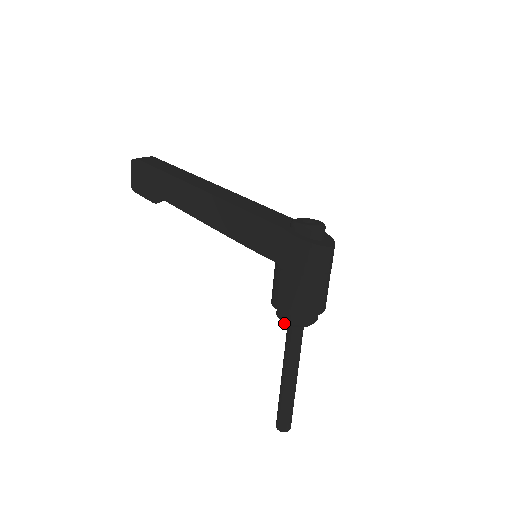
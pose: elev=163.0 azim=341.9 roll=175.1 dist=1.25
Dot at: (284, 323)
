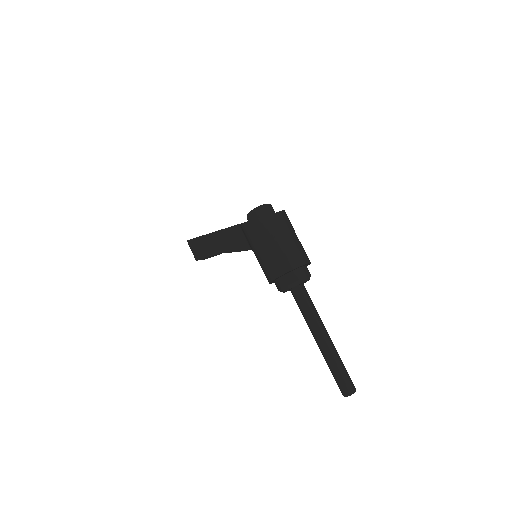
Dot at: (283, 292)
